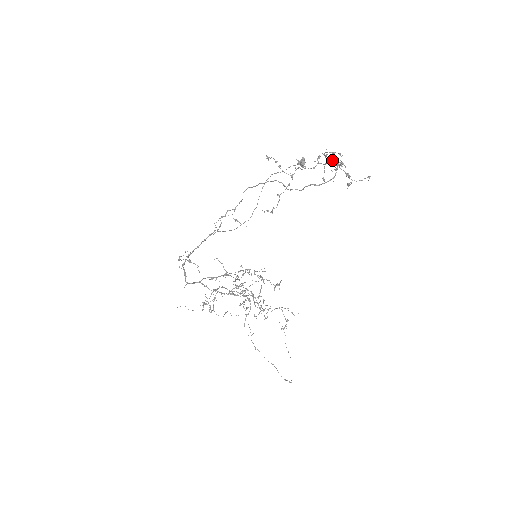
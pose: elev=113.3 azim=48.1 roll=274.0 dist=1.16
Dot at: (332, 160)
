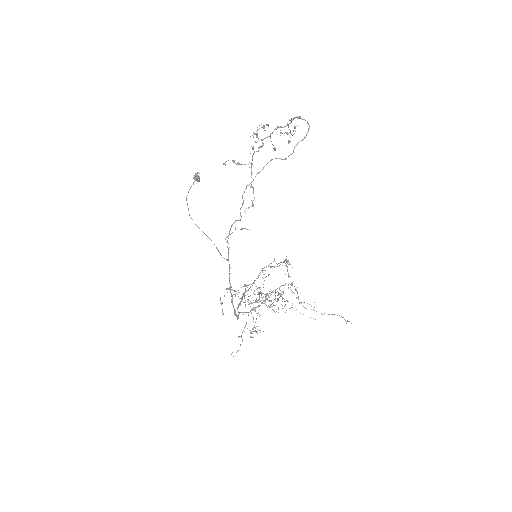
Dot at: (277, 126)
